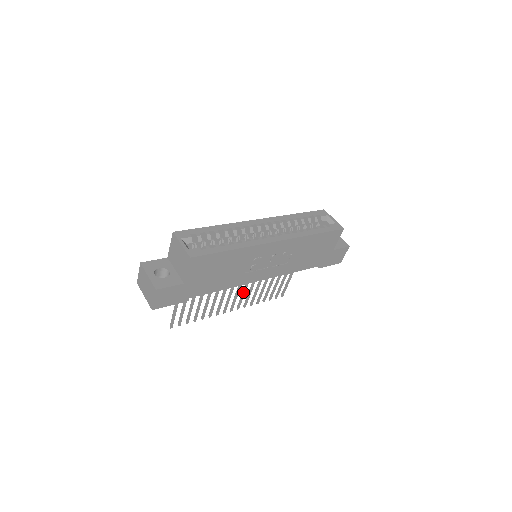
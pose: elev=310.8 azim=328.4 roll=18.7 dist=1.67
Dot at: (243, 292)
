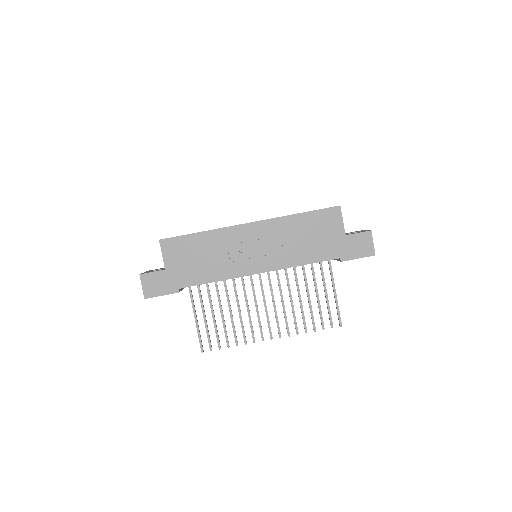
Dot at: (274, 311)
